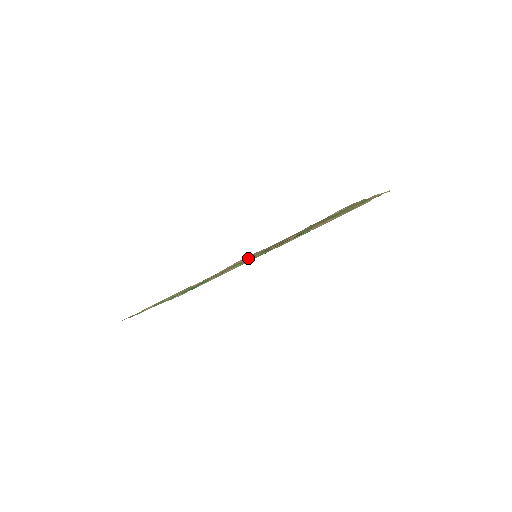
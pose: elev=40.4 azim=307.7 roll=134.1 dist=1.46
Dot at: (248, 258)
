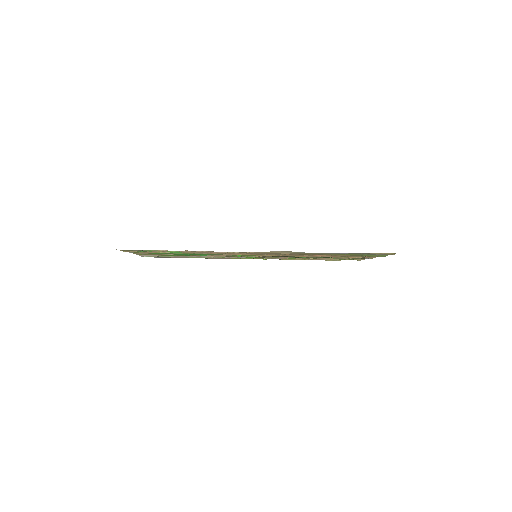
Dot at: (285, 253)
